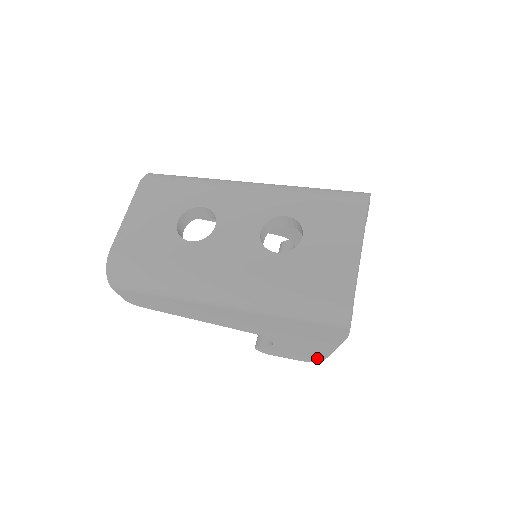
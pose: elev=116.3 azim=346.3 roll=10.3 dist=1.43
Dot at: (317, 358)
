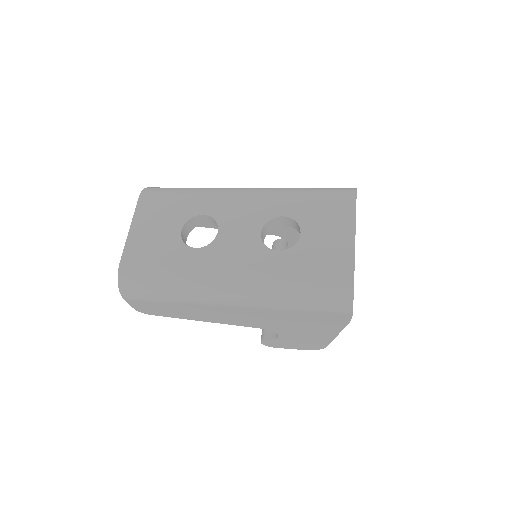
Dot at: (320, 345)
